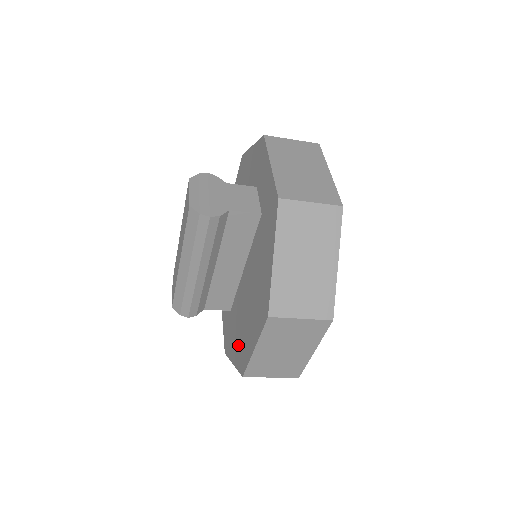
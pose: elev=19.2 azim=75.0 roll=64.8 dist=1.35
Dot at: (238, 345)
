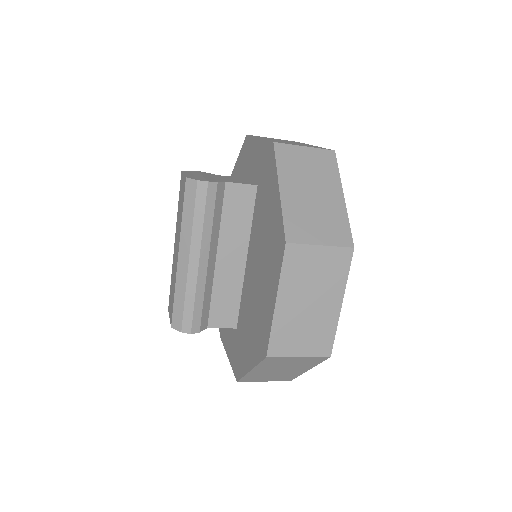
Dot at: (253, 338)
